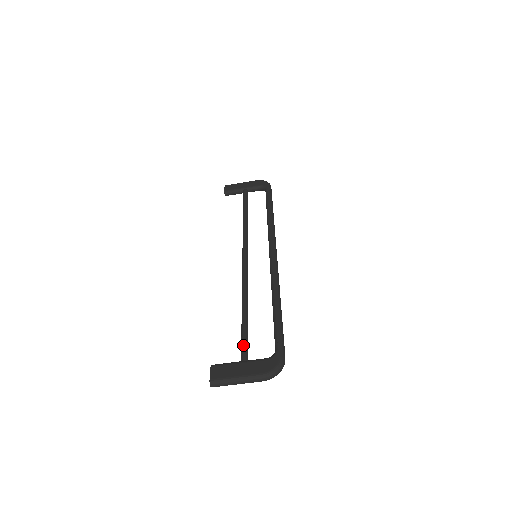
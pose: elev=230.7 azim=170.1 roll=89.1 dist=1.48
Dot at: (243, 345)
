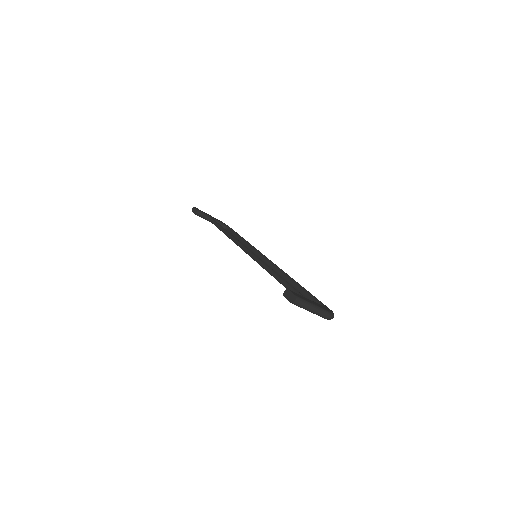
Dot at: (299, 292)
